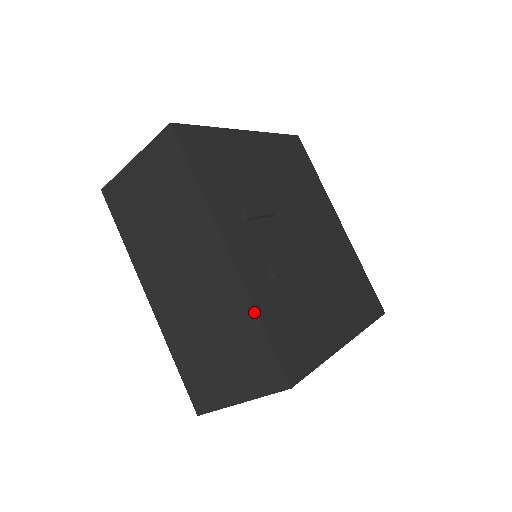
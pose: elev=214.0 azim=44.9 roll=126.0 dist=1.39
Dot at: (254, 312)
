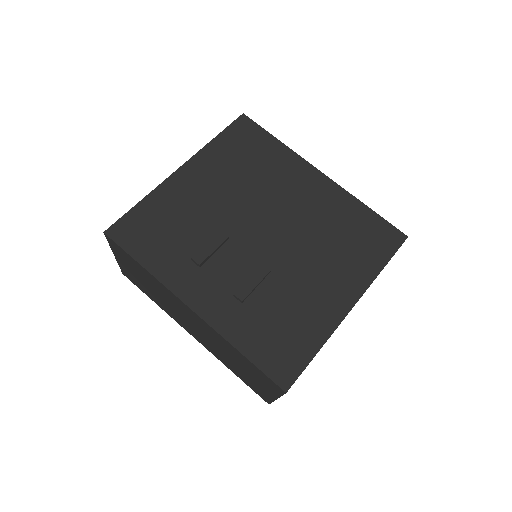
Dot at: (232, 346)
